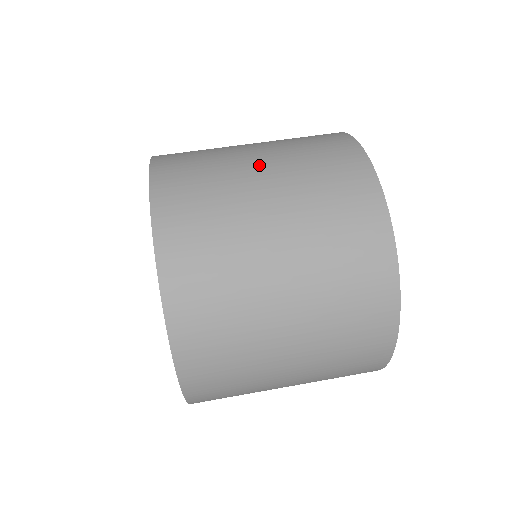
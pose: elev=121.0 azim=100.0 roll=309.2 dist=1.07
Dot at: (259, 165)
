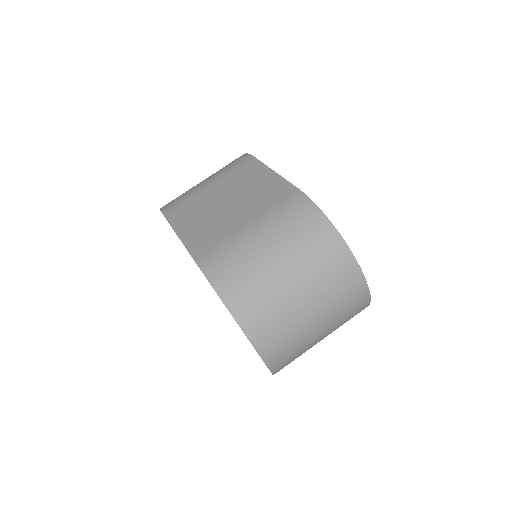
Dot at: (277, 260)
